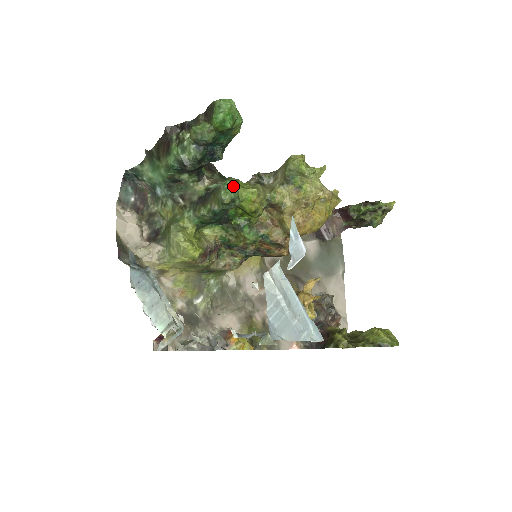
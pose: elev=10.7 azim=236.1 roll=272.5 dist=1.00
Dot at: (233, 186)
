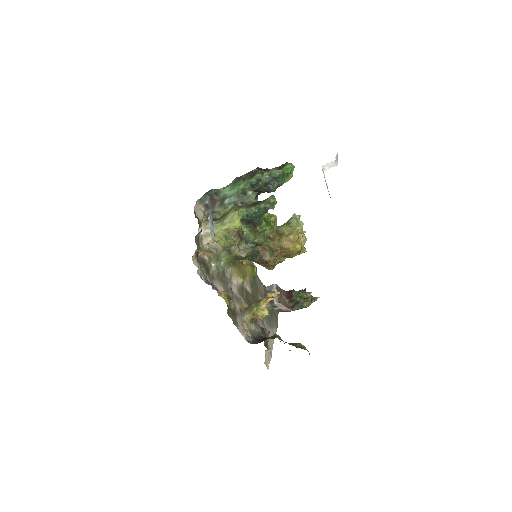
Dot at: occluded
